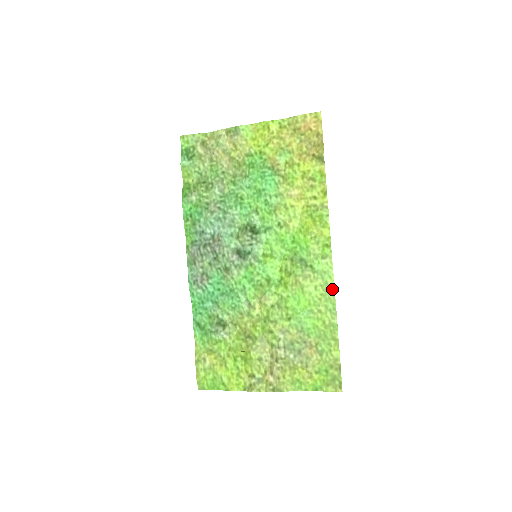
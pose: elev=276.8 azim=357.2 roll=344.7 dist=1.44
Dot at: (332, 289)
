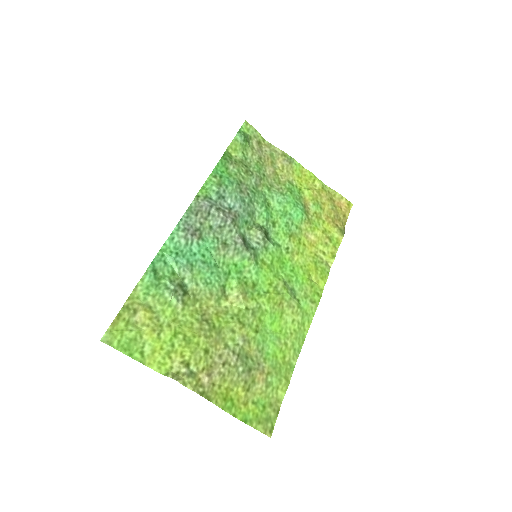
Dot at: (305, 332)
